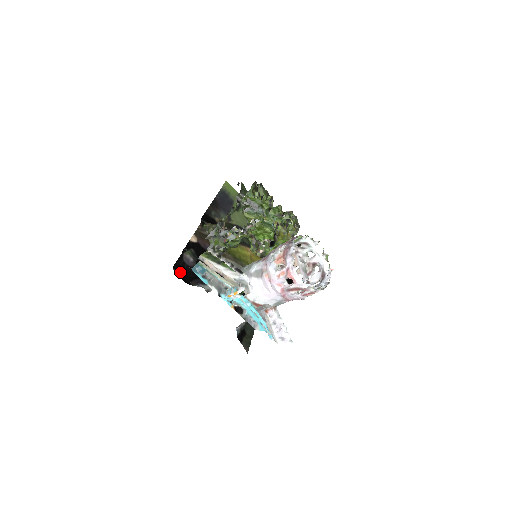
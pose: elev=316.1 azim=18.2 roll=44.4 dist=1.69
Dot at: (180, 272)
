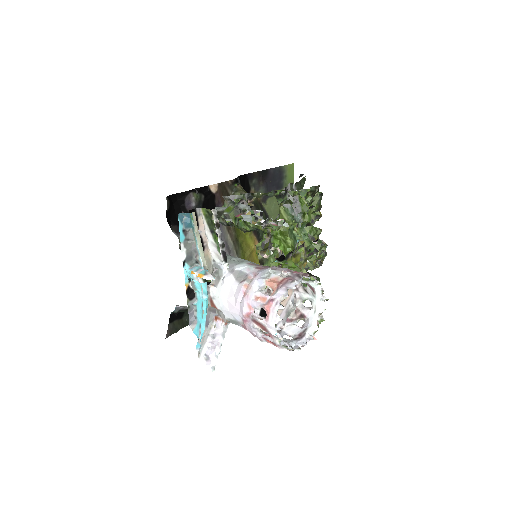
Dot at: (171, 206)
